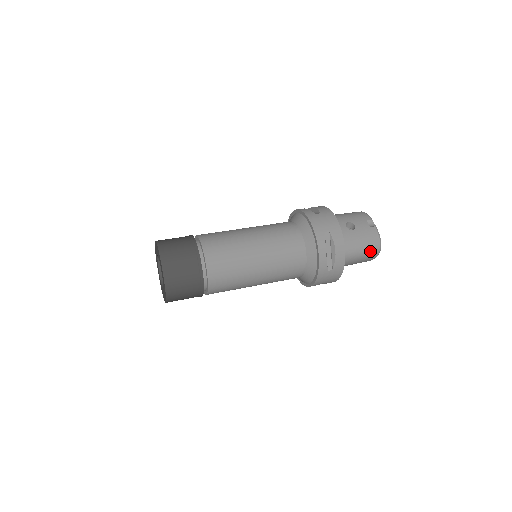
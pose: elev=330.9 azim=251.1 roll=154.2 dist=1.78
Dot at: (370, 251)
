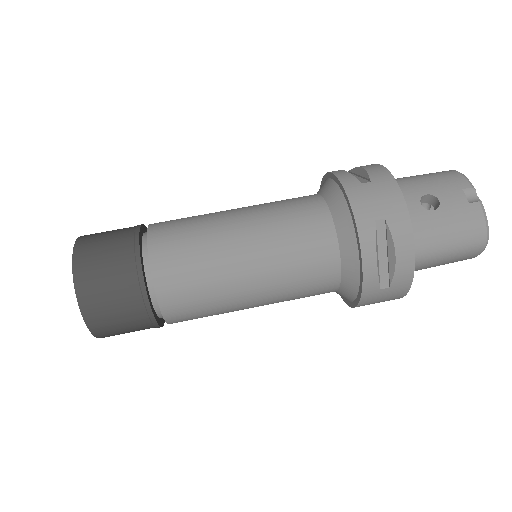
Dot at: (466, 248)
